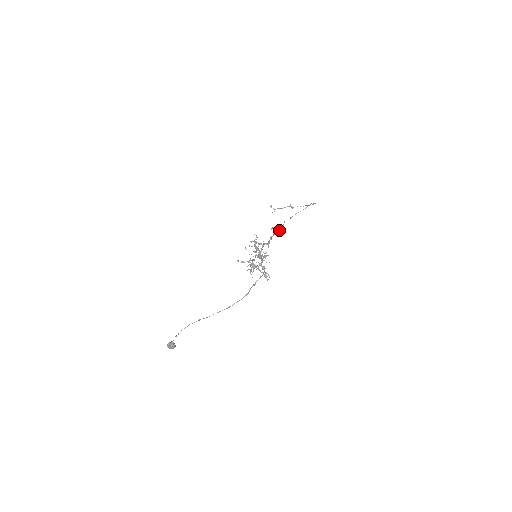
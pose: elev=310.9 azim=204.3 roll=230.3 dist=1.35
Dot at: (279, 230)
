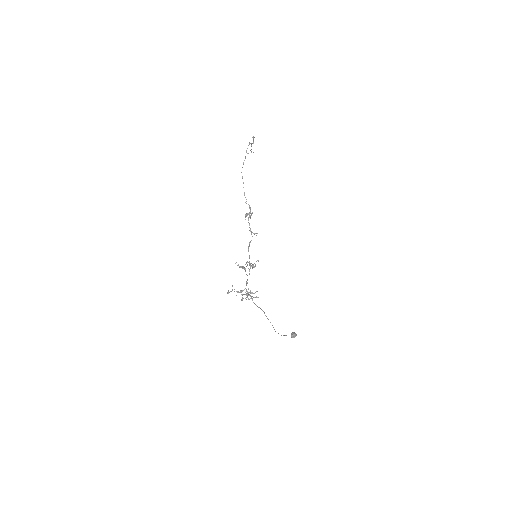
Dot at: (250, 212)
